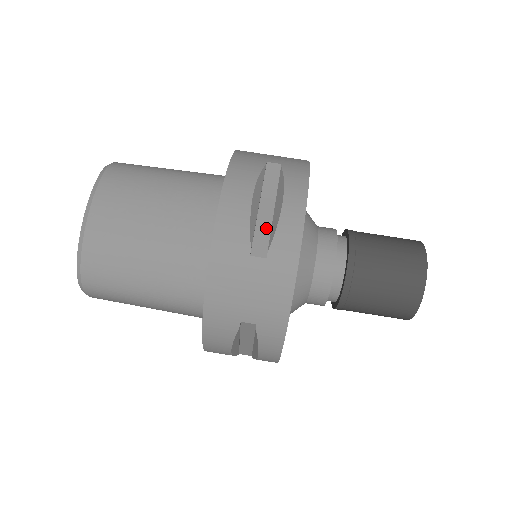
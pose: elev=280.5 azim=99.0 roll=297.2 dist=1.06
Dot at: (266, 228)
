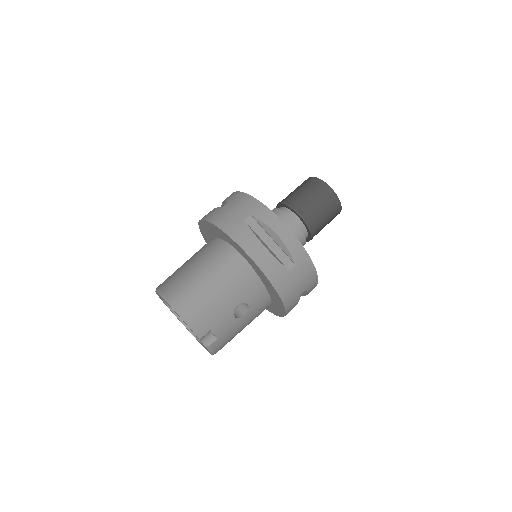
Dot at: occluded
